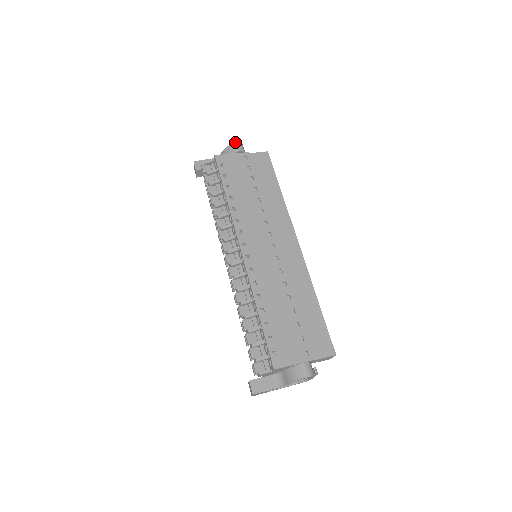
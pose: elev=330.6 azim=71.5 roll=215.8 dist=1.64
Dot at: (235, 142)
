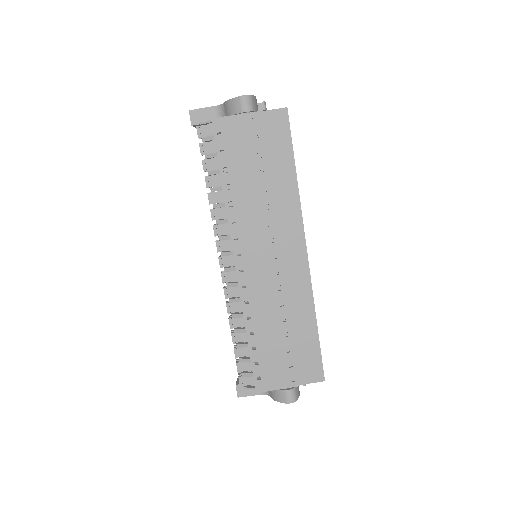
Dot at: occluded
